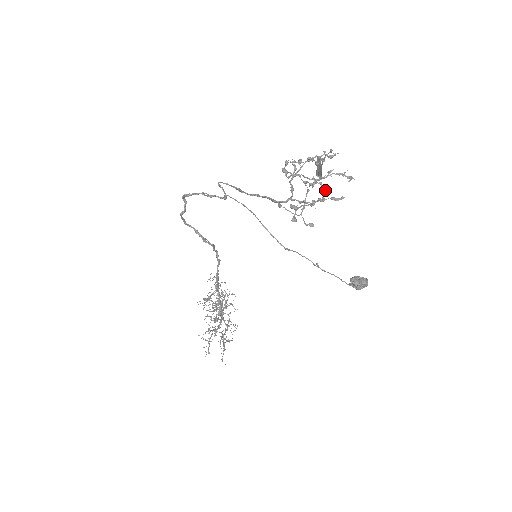
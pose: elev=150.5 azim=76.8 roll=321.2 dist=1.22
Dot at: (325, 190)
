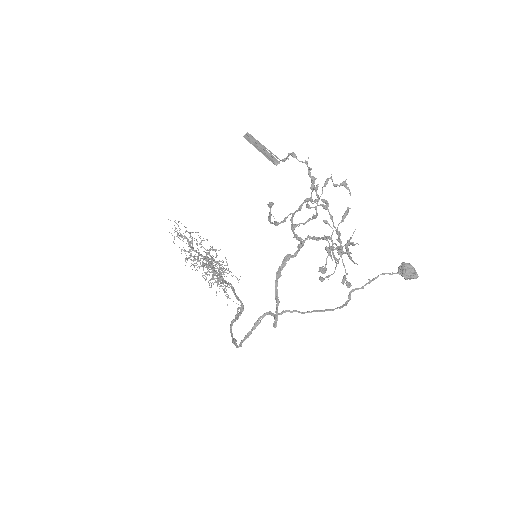
Dot at: occluded
